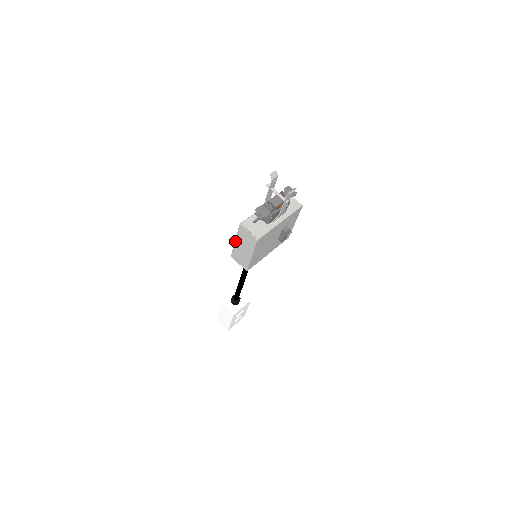
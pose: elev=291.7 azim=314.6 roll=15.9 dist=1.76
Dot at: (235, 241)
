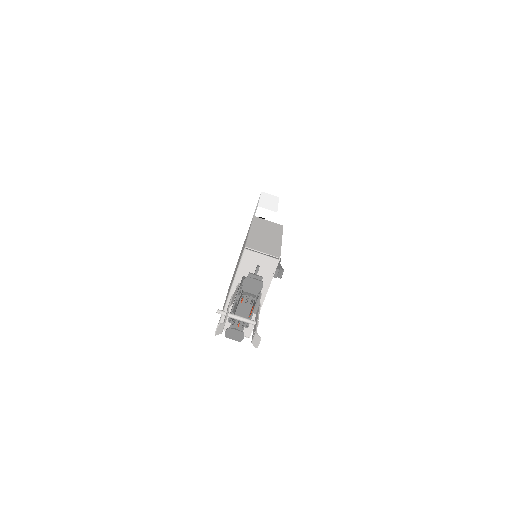
Dot at: occluded
